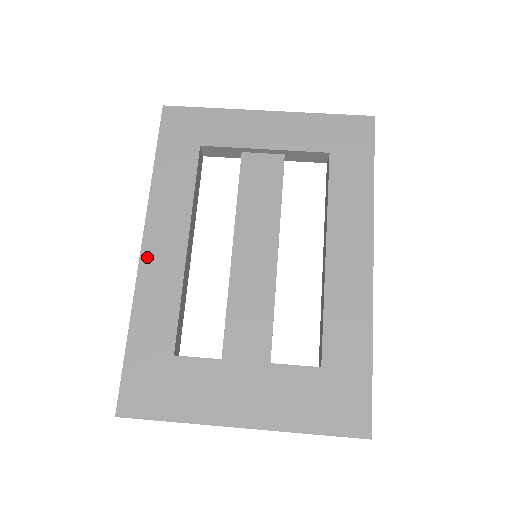
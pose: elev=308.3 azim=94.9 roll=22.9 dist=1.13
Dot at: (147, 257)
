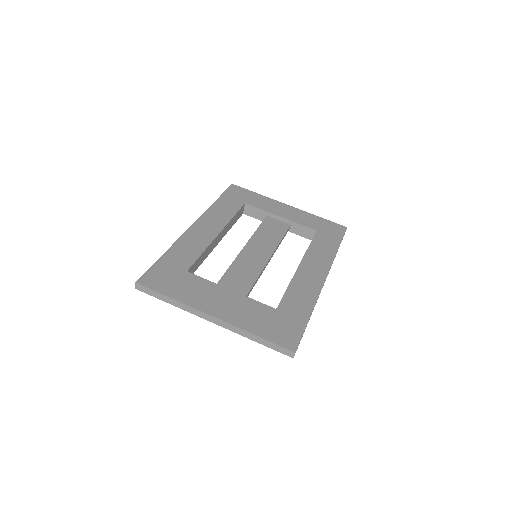
Dot at: (193, 229)
